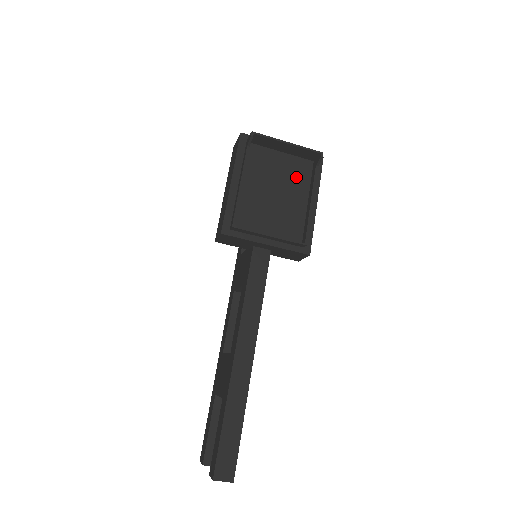
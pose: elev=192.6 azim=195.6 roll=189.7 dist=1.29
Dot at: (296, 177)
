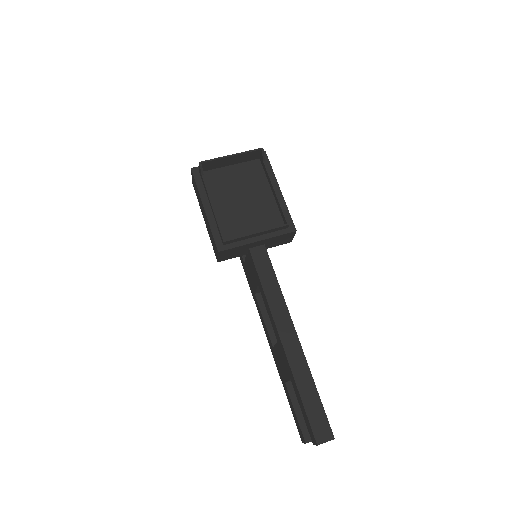
Dot at: (252, 178)
